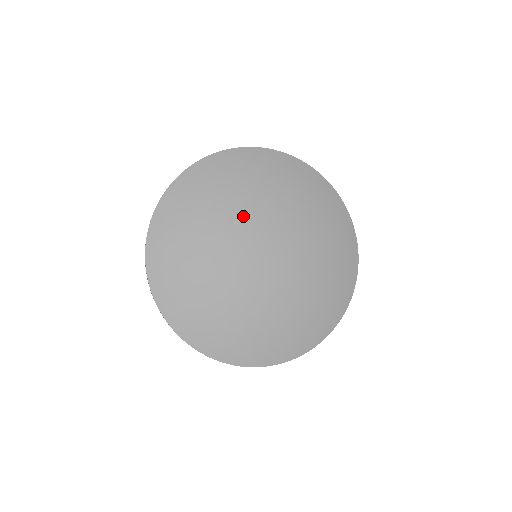
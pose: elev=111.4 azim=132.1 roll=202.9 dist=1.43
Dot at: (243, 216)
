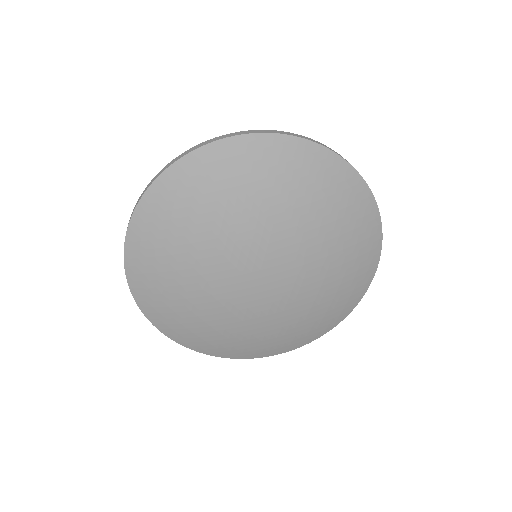
Dot at: (211, 281)
